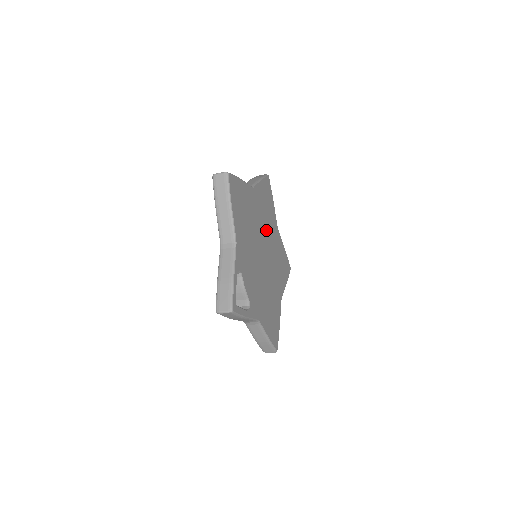
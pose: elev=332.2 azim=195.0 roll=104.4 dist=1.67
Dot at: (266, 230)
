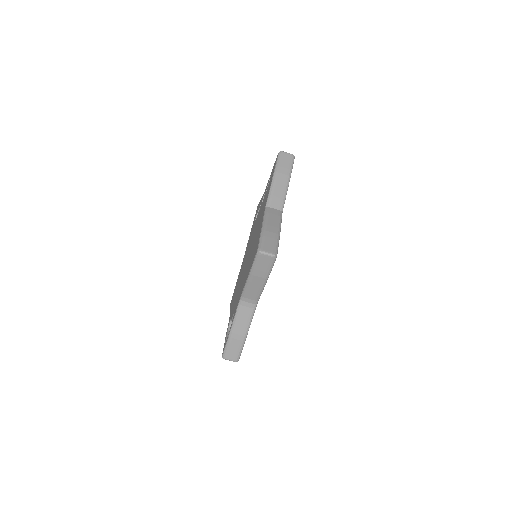
Dot at: occluded
